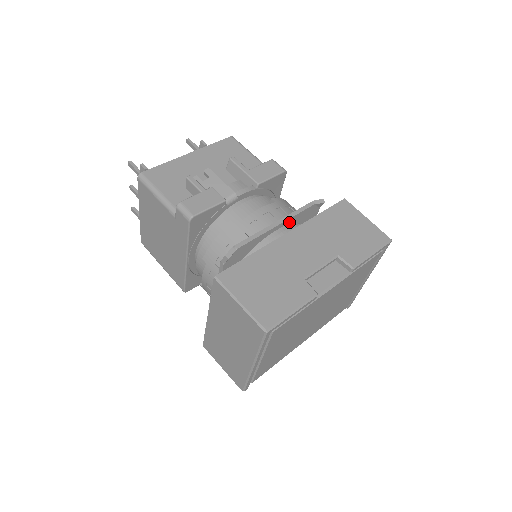
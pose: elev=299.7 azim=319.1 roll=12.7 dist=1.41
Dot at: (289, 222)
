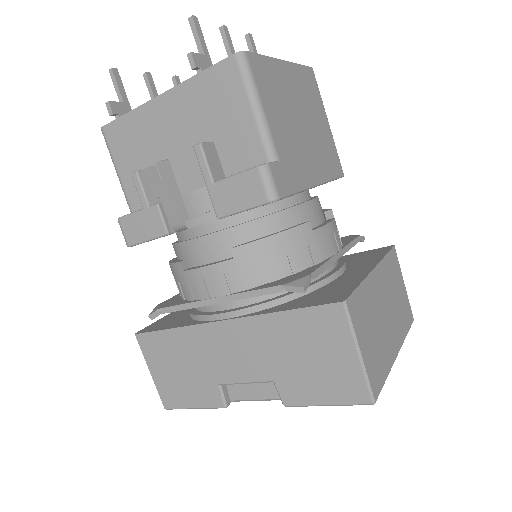
Dot at: occluded
